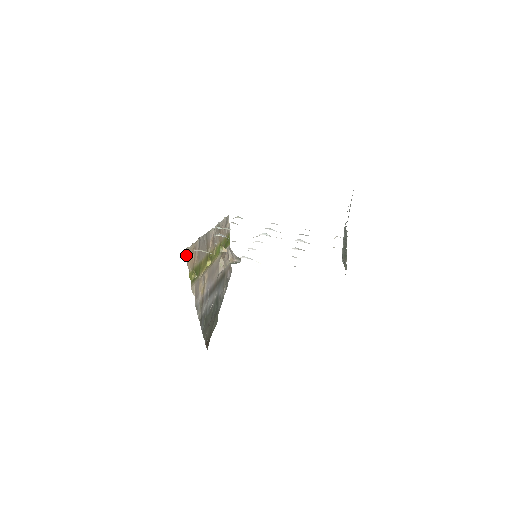
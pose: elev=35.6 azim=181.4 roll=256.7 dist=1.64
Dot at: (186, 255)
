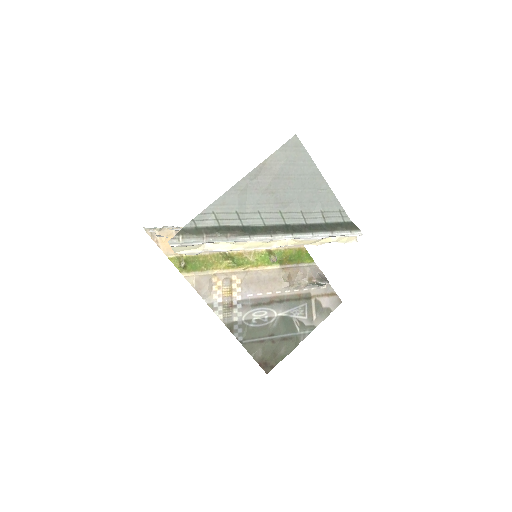
Dot at: (153, 236)
